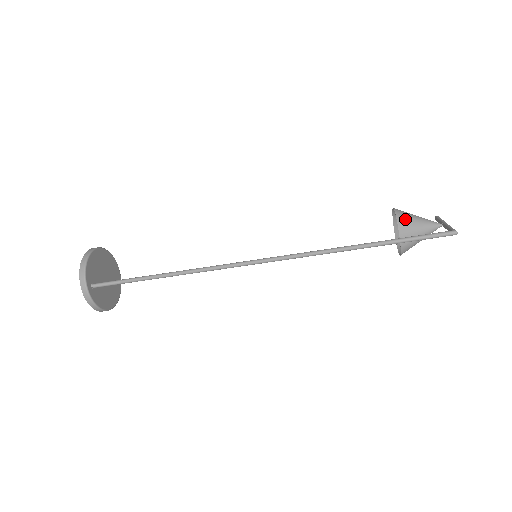
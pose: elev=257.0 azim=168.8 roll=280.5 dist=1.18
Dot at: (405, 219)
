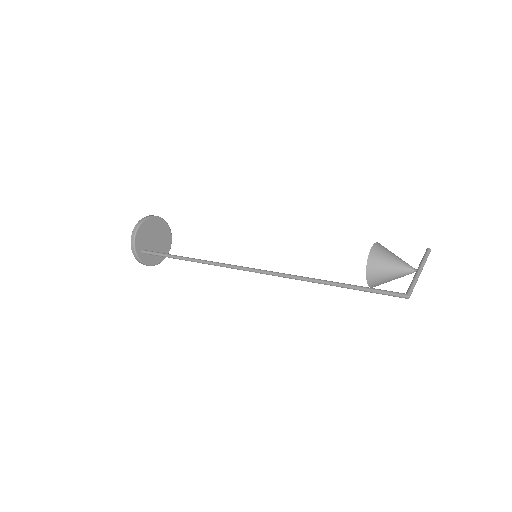
Dot at: (376, 263)
